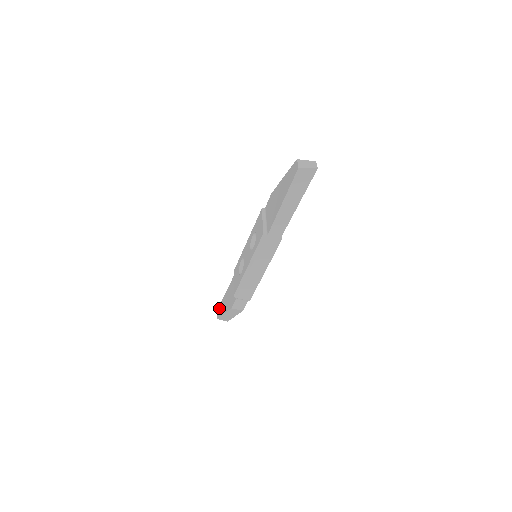
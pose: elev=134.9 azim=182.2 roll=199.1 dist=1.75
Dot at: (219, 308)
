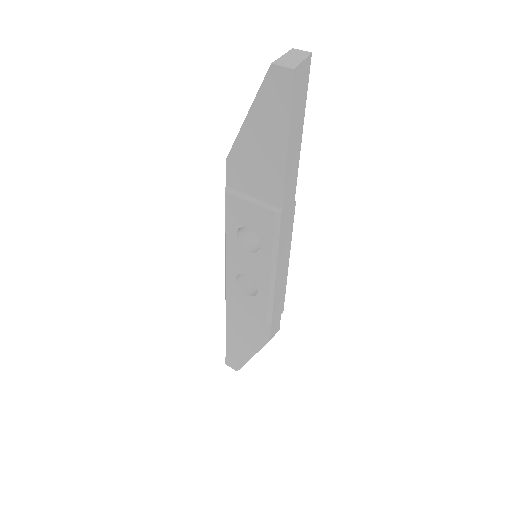
Dot at: (229, 359)
